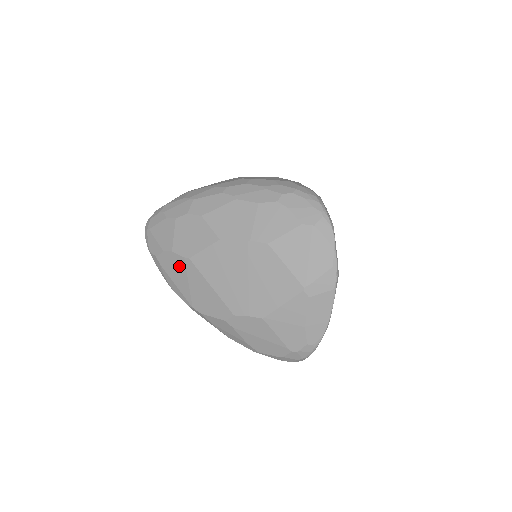
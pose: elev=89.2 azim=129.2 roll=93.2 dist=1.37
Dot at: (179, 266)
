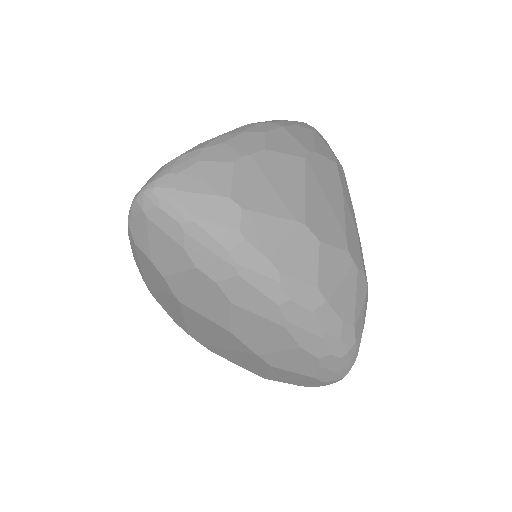
Dot at: (161, 283)
